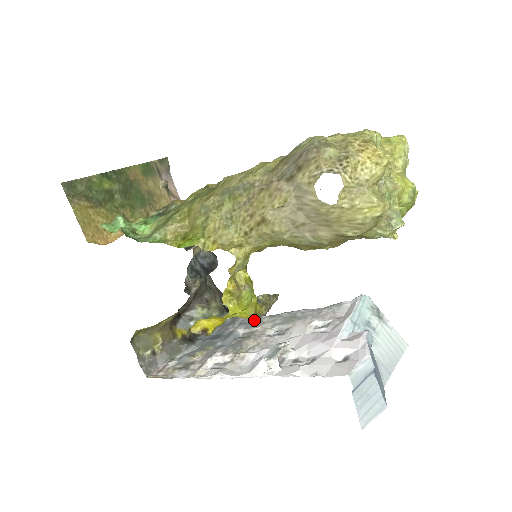
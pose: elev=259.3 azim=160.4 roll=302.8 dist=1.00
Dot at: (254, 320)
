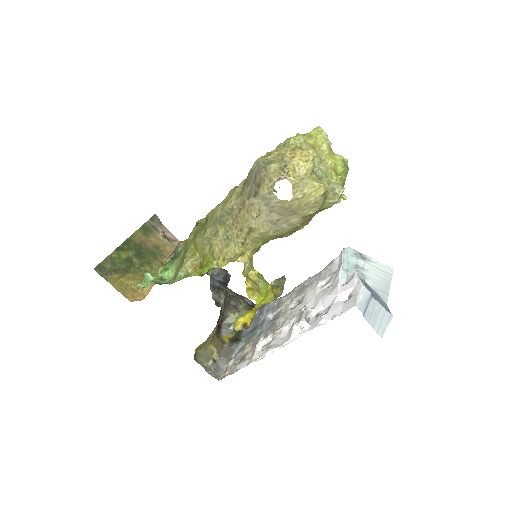
Dot at: (276, 304)
